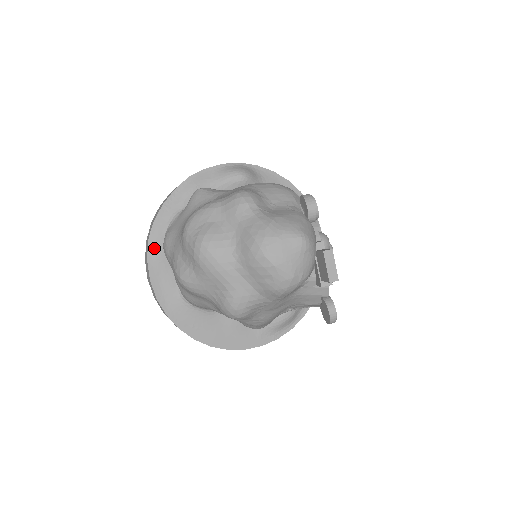
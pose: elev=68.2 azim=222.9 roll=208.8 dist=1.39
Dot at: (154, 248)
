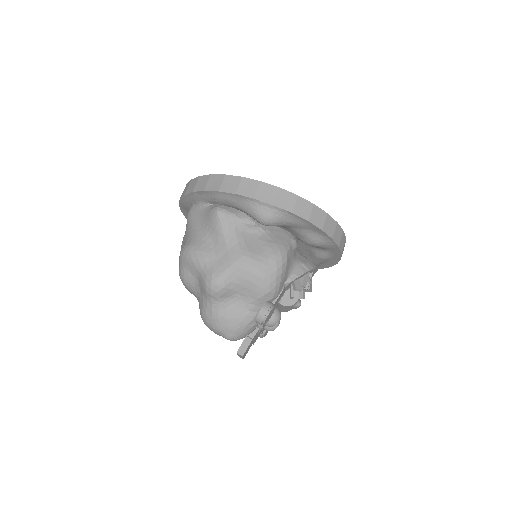
Dot at: (184, 204)
